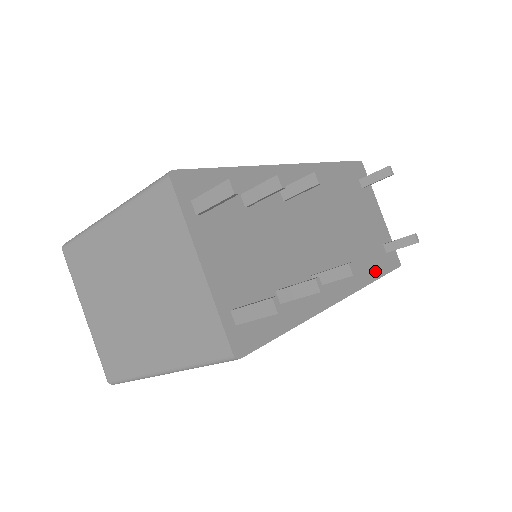
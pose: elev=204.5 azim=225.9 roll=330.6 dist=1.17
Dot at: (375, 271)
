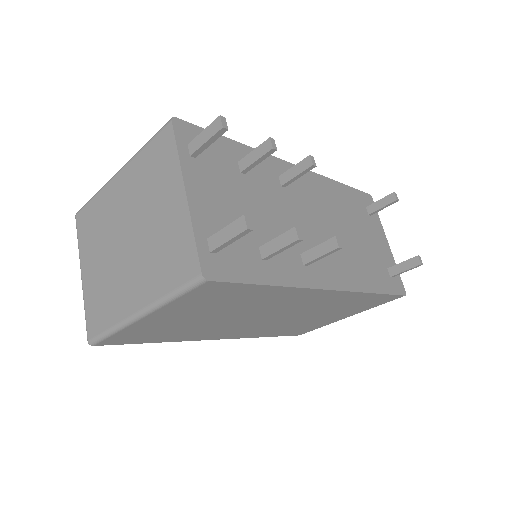
Dot at: (375, 285)
